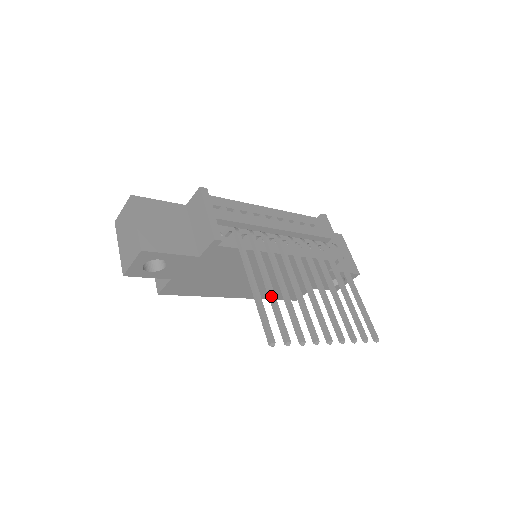
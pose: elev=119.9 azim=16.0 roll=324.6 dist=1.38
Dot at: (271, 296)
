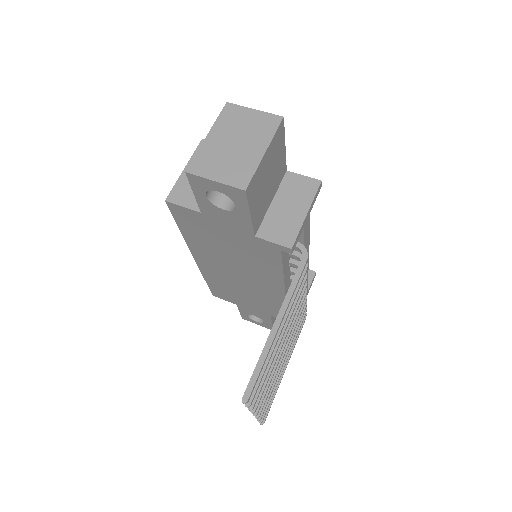
Dot at: (274, 346)
